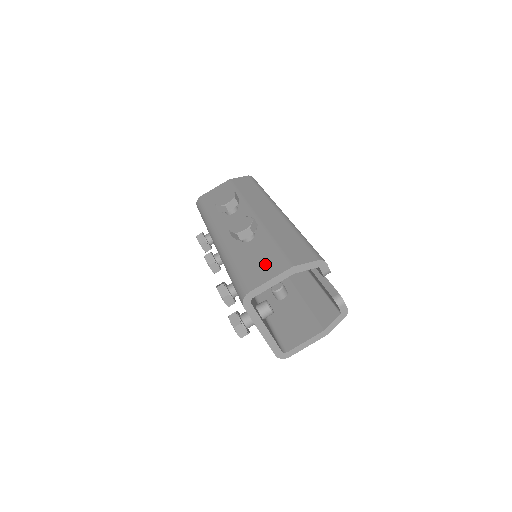
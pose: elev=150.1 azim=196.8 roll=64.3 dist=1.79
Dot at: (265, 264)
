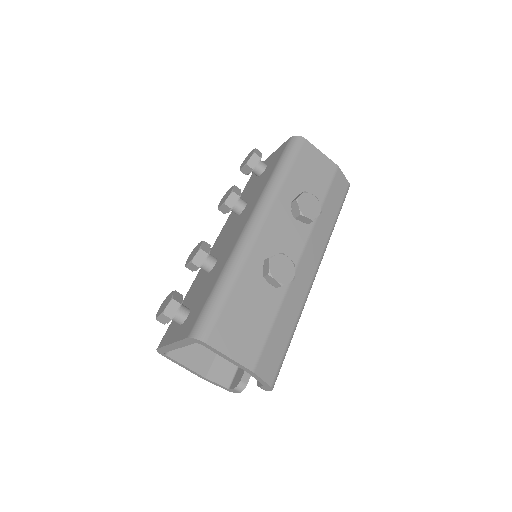
Dot at: (246, 332)
